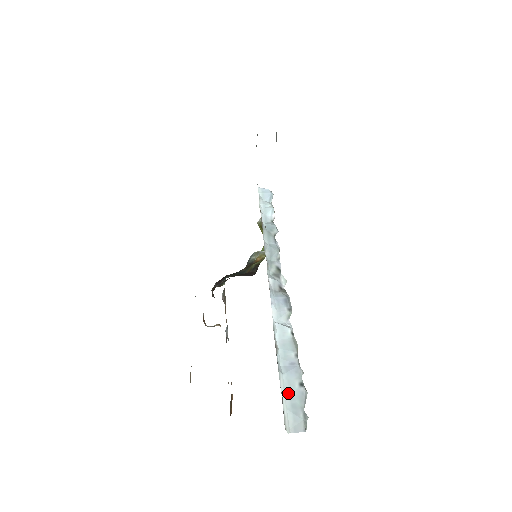
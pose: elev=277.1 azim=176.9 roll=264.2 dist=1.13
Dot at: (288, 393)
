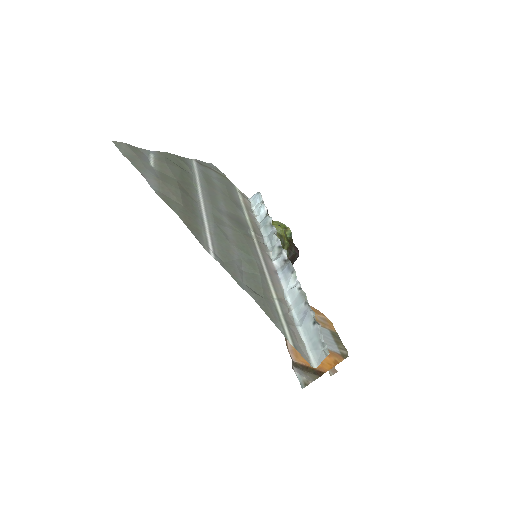
Dot at: (308, 337)
